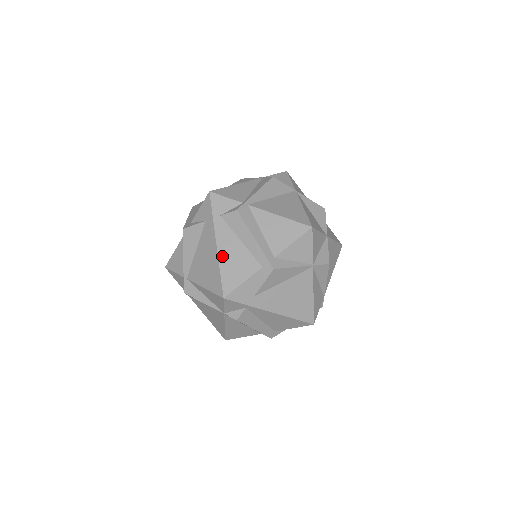
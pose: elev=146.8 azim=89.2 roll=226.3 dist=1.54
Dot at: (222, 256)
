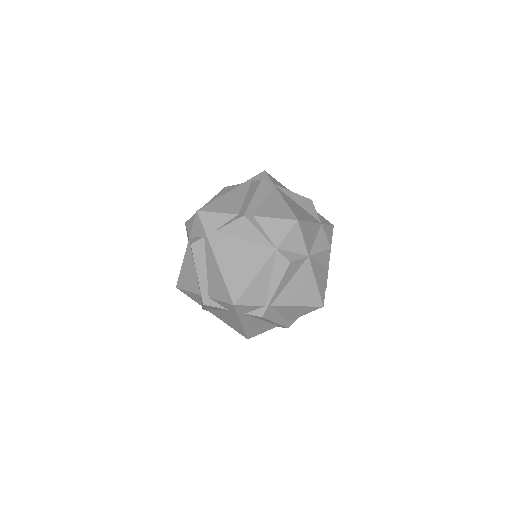
Dot at: (246, 328)
